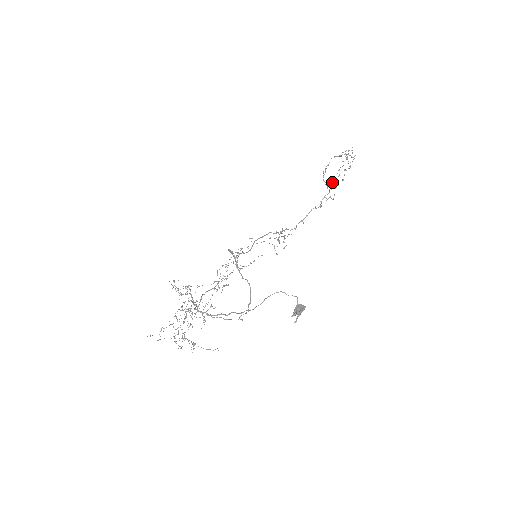
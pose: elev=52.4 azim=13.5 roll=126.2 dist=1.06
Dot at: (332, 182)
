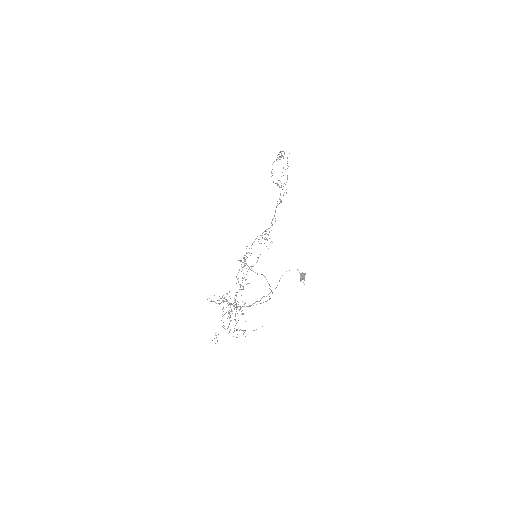
Dot at: occluded
